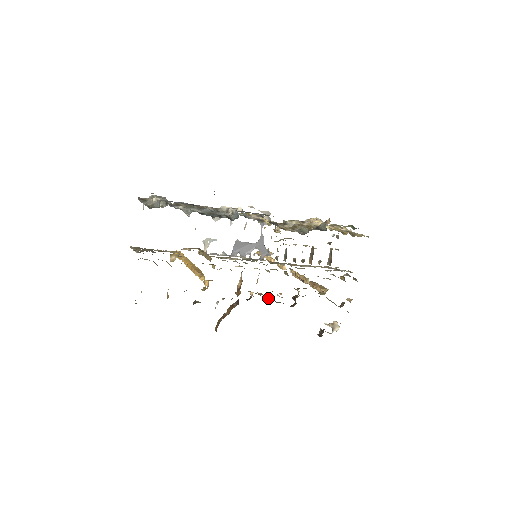
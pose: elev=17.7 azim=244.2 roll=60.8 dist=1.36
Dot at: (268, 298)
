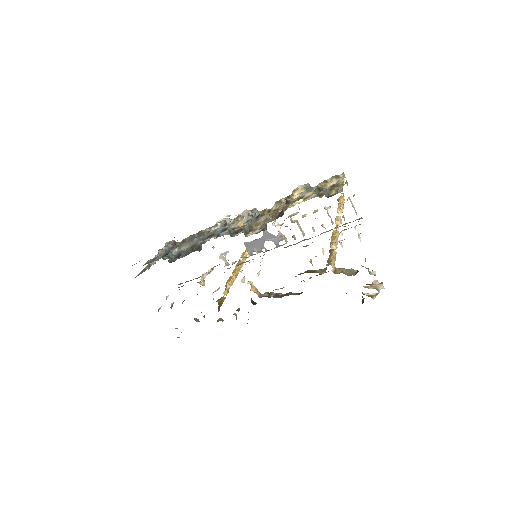
Dot at: (273, 296)
